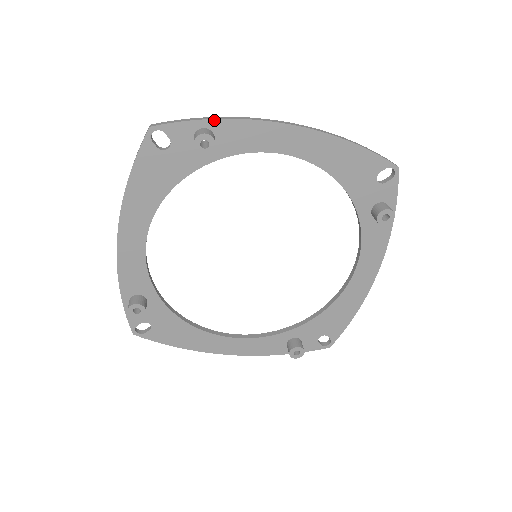
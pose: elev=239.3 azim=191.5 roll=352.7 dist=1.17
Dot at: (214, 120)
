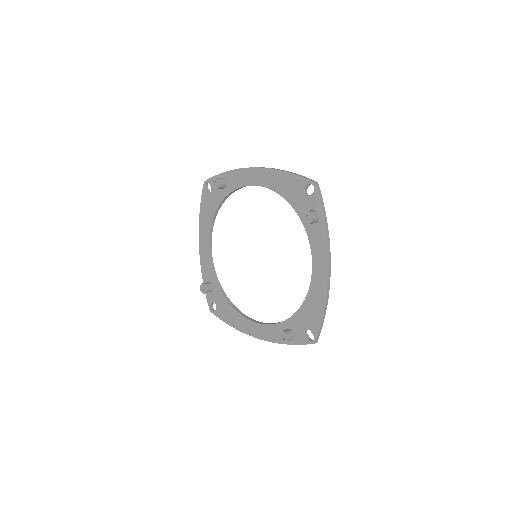
Dot at: (225, 173)
